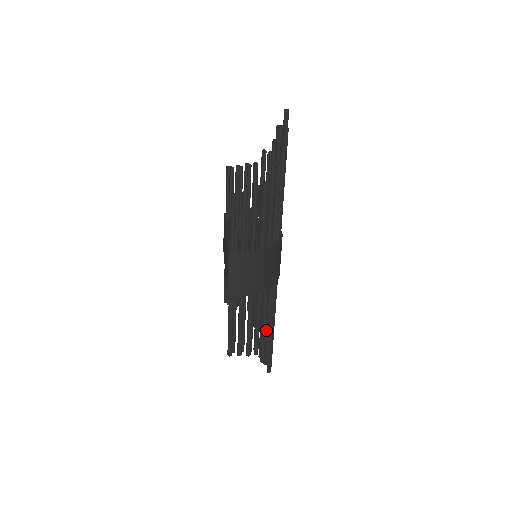
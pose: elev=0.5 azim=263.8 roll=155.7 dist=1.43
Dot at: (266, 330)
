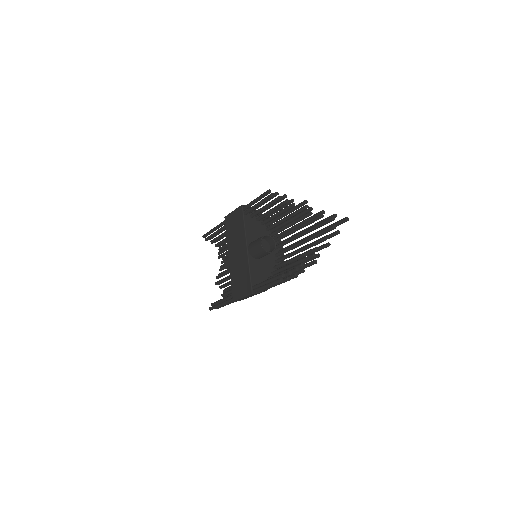
Dot at: occluded
